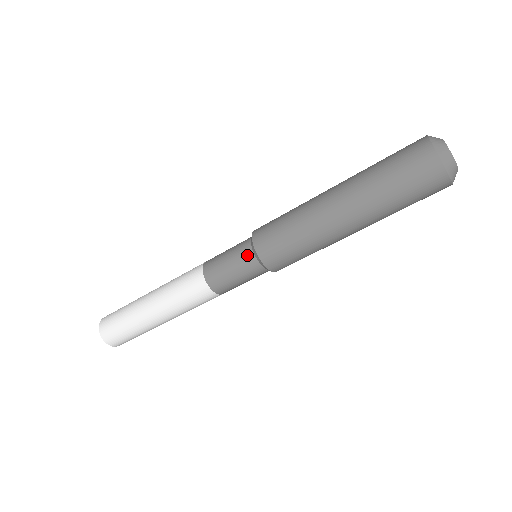
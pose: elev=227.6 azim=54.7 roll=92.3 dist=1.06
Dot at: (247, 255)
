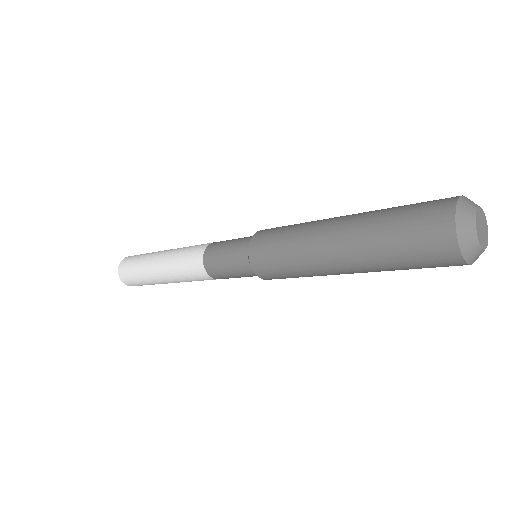
Dot at: (242, 252)
